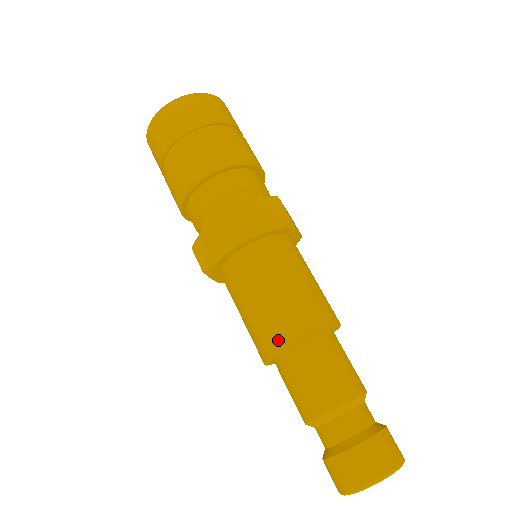
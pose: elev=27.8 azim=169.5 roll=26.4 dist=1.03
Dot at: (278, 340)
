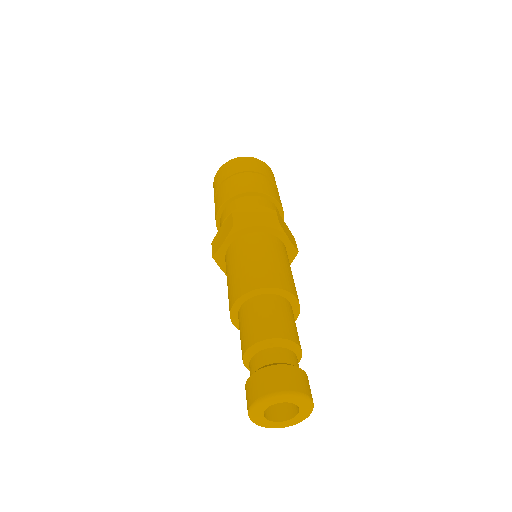
Dot at: (274, 282)
